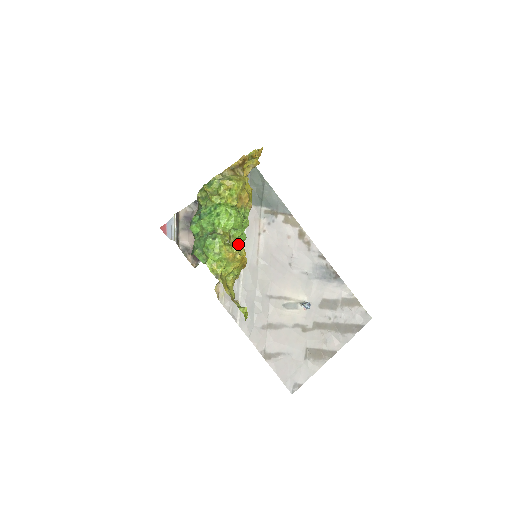
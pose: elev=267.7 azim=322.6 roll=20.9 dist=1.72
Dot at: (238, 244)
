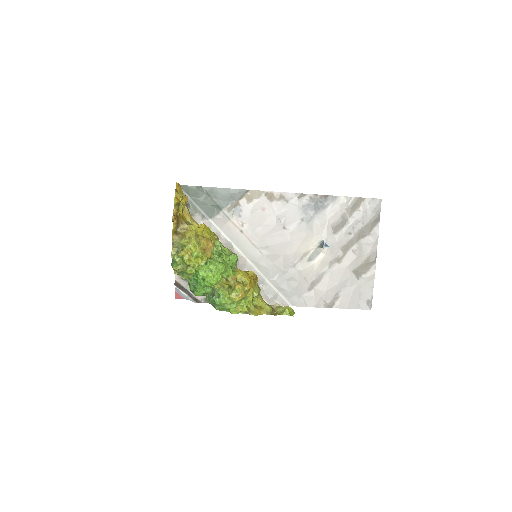
Dot at: (237, 280)
